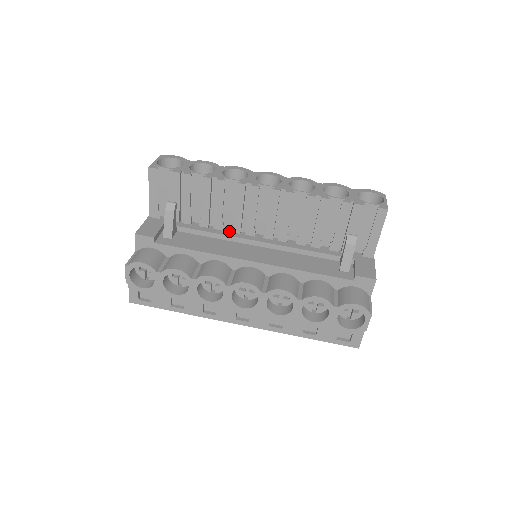
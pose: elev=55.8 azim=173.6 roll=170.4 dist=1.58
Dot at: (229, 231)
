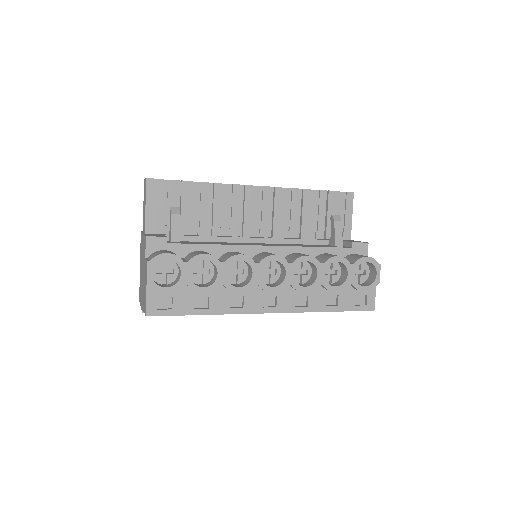
Dot at: (227, 236)
